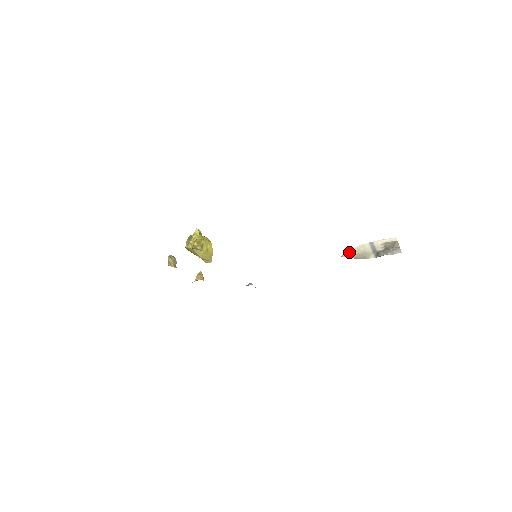
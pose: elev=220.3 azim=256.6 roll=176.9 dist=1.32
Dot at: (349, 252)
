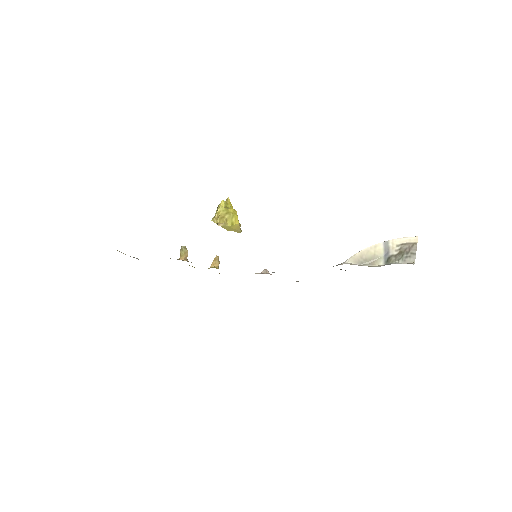
Dot at: (355, 256)
